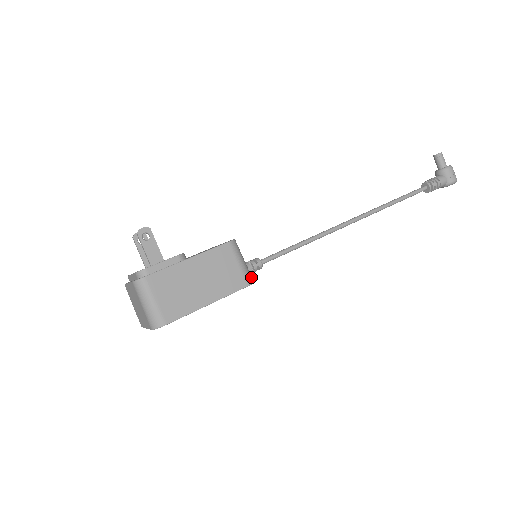
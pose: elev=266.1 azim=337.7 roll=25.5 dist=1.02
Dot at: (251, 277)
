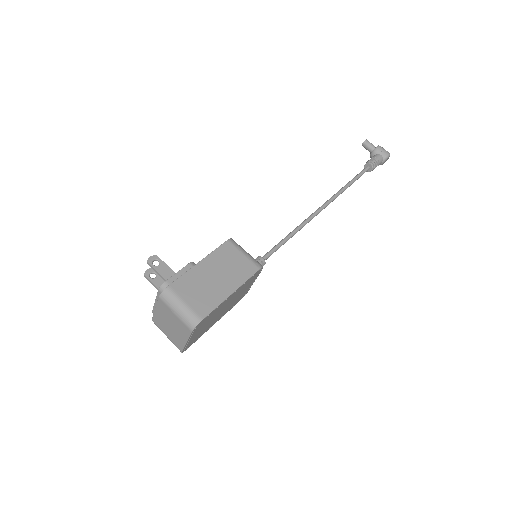
Dot at: (259, 263)
